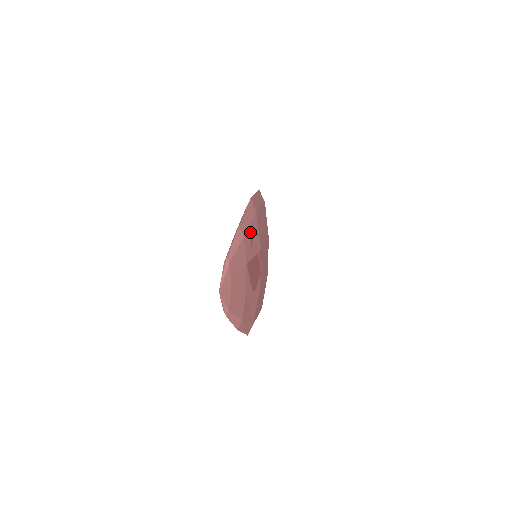
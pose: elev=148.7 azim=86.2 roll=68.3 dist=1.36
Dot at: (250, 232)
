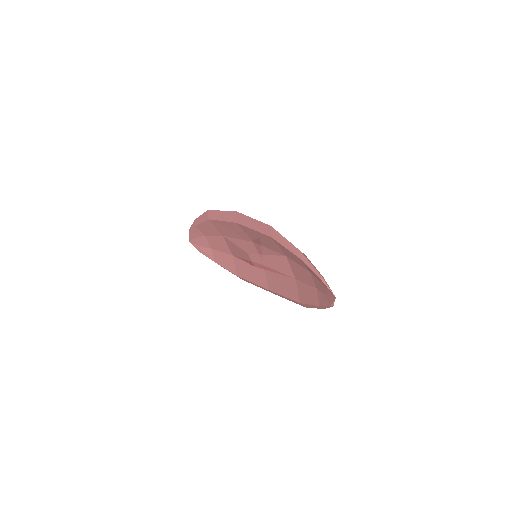
Dot at: occluded
